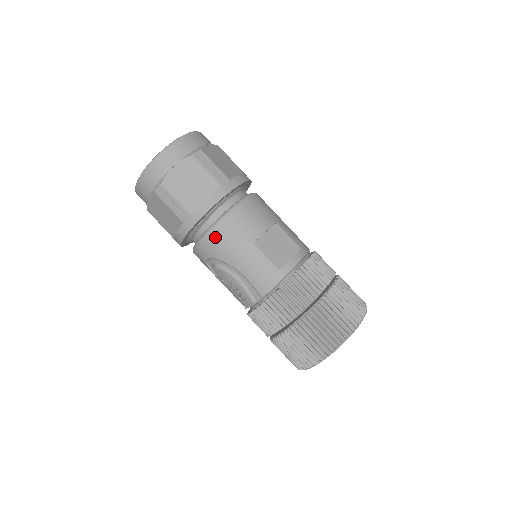
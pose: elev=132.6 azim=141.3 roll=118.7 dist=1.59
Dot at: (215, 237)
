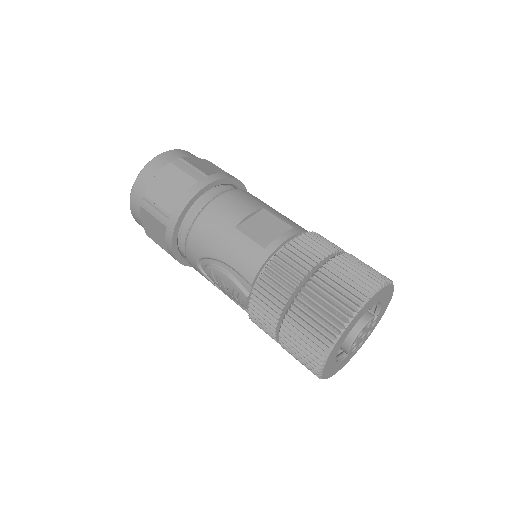
Dot at: (197, 232)
